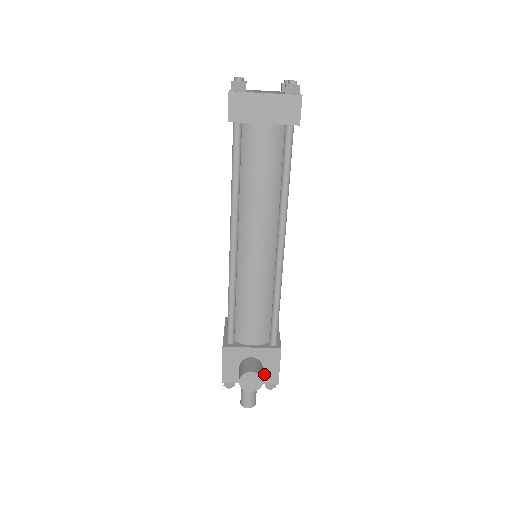
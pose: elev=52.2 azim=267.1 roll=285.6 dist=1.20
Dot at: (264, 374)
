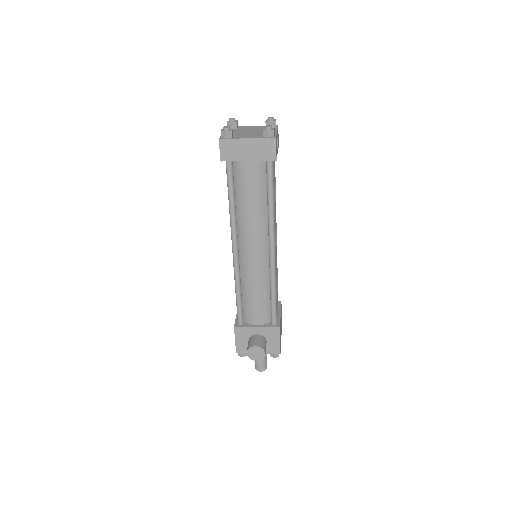
Dot at: (268, 347)
